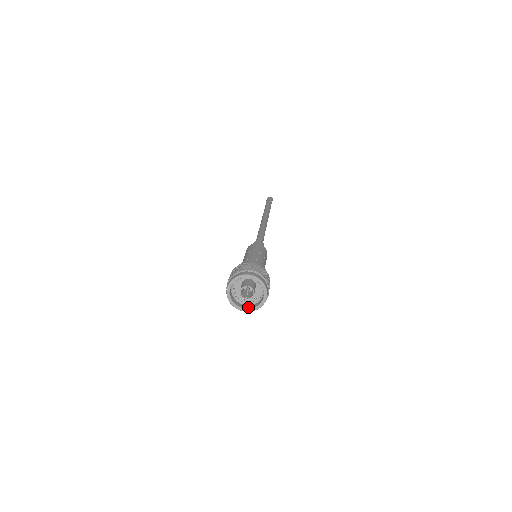
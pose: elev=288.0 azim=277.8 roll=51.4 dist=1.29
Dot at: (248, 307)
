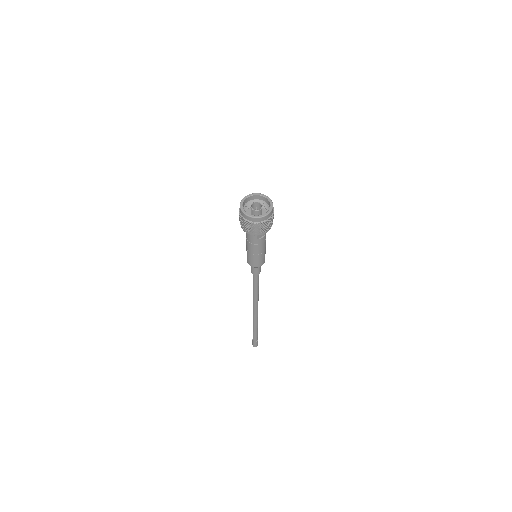
Dot at: (247, 213)
